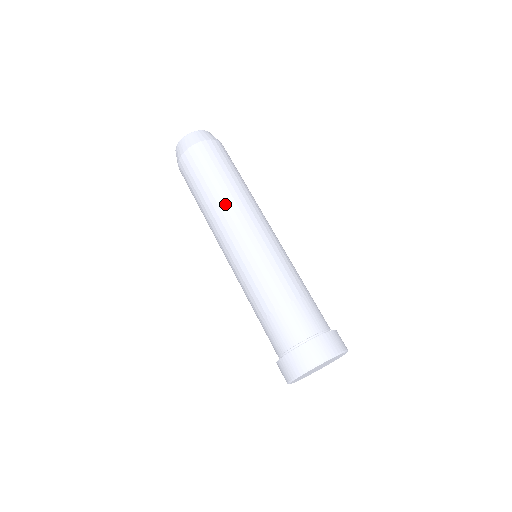
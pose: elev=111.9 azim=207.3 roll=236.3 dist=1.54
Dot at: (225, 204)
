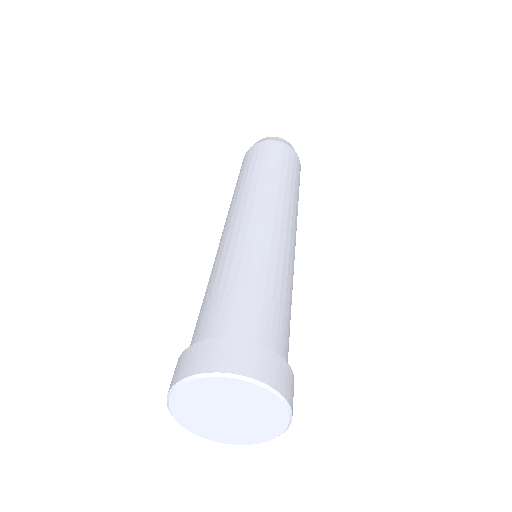
Dot at: (245, 187)
